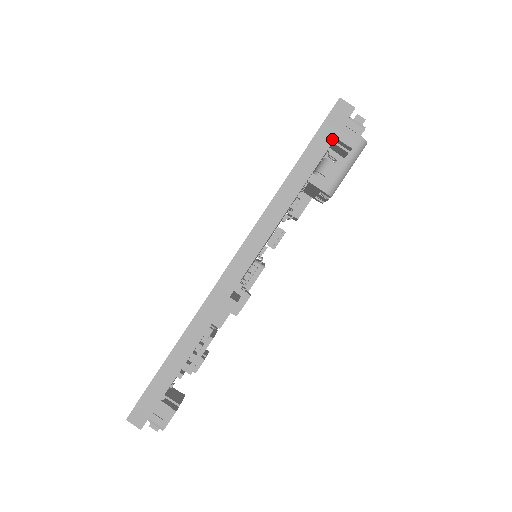
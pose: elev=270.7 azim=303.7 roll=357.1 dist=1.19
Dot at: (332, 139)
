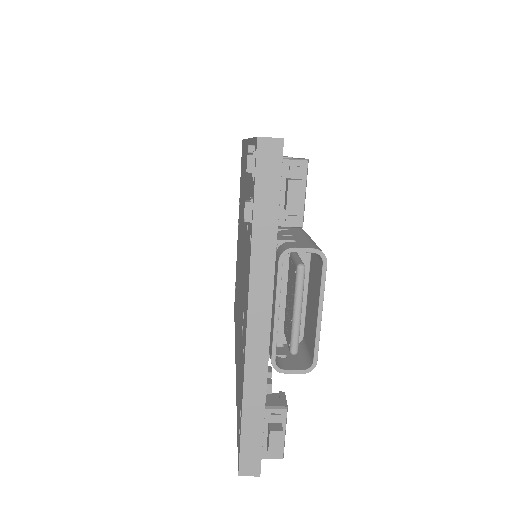
Dot at: occluded
